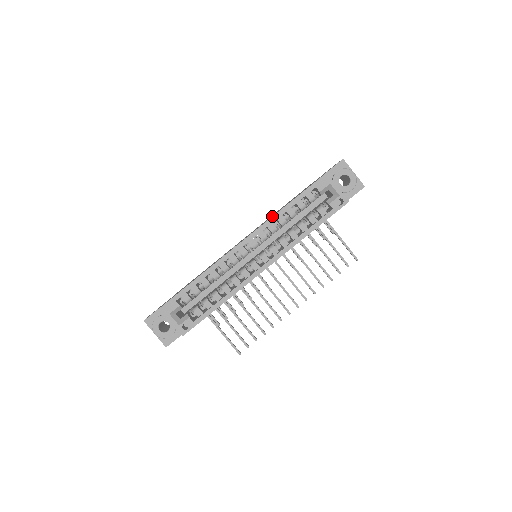
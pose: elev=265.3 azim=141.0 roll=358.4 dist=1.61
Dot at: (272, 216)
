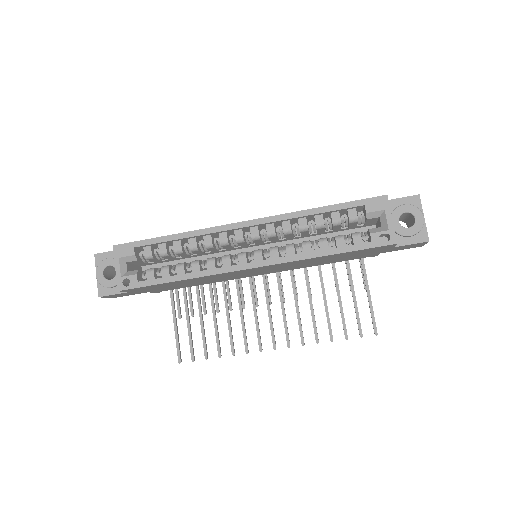
Dot at: occluded
